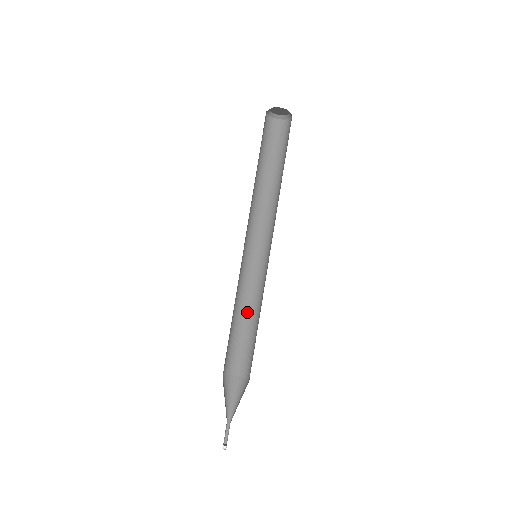
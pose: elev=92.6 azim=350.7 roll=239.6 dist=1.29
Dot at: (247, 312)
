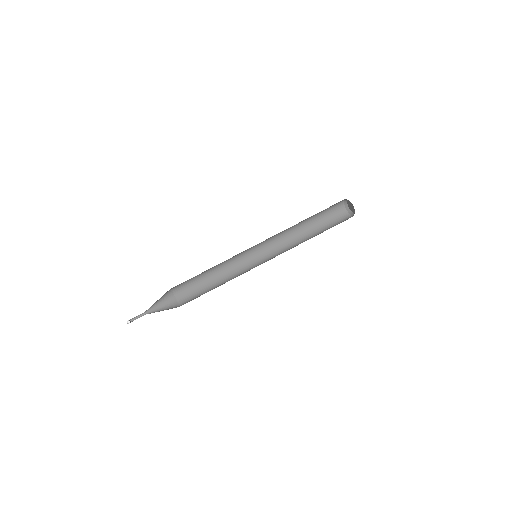
Dot at: (219, 278)
